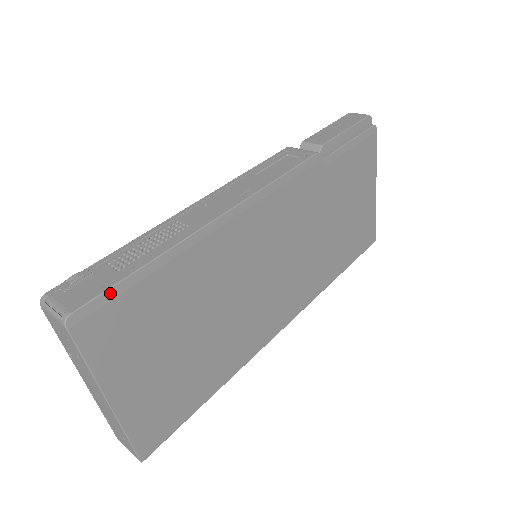
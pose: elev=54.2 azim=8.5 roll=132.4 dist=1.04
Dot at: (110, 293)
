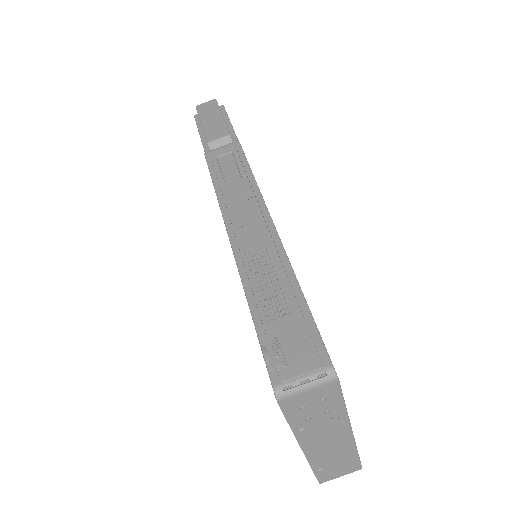
Dot at: (317, 329)
